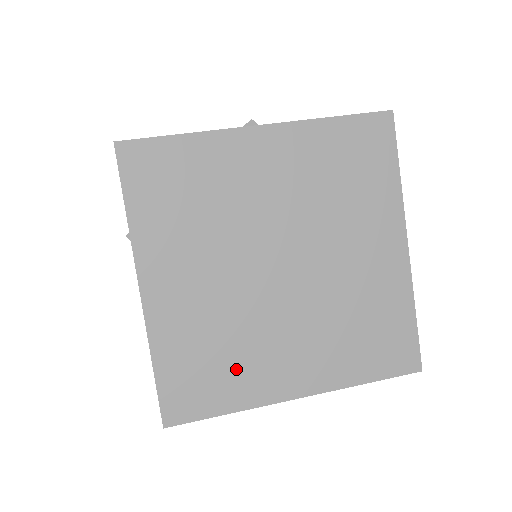
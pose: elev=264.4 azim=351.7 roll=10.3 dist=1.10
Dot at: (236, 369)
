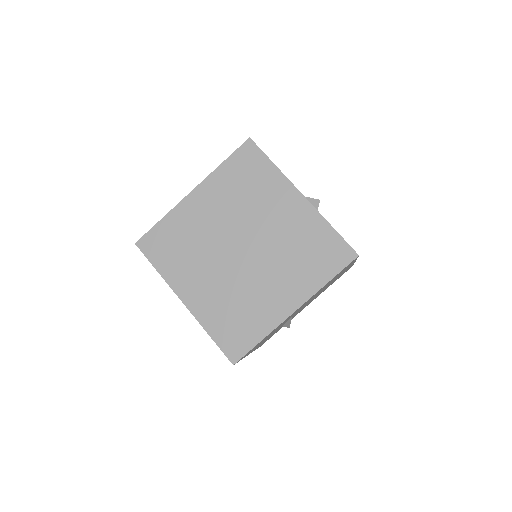
Dot at: (180, 260)
